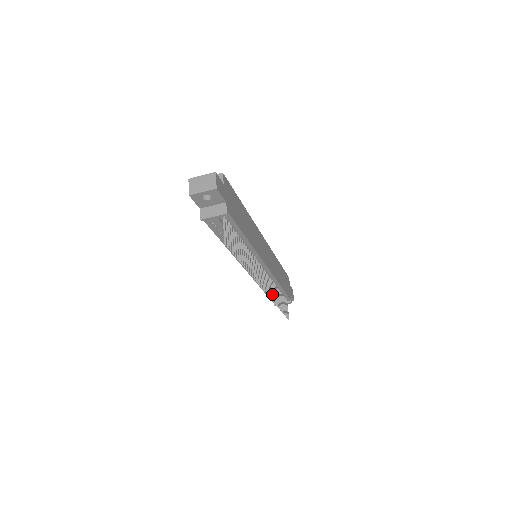
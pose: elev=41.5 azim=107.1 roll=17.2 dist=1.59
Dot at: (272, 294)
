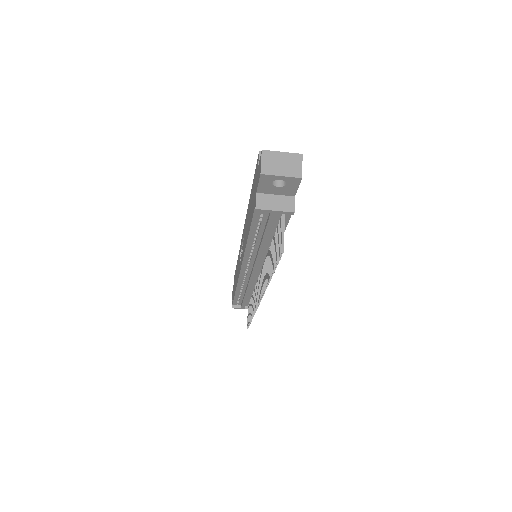
Dot at: occluded
